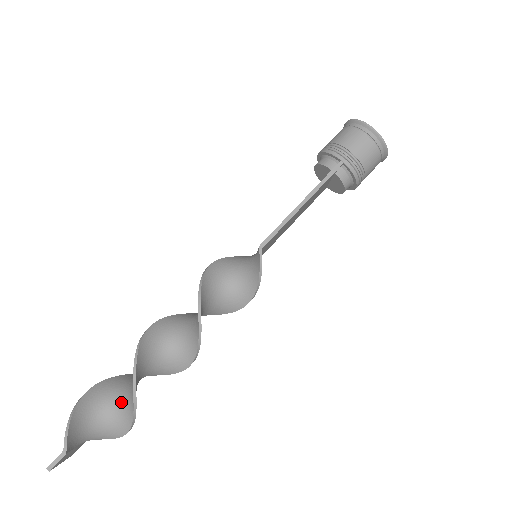
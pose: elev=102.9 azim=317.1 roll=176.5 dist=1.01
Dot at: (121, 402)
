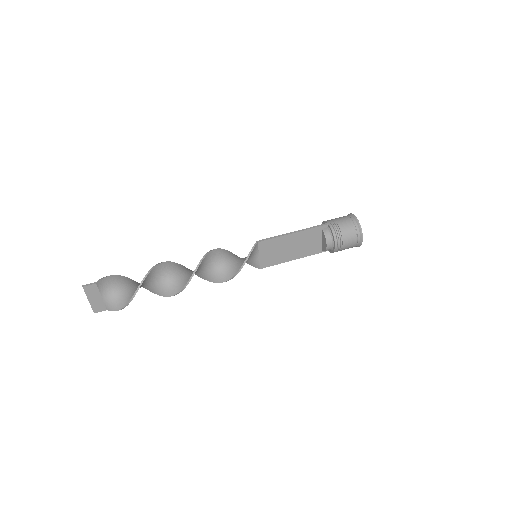
Dot at: occluded
